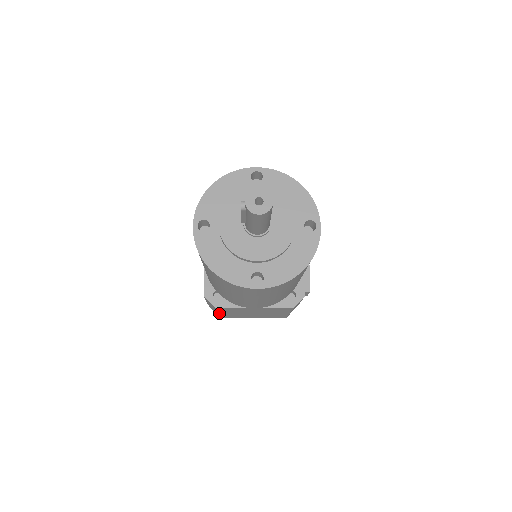
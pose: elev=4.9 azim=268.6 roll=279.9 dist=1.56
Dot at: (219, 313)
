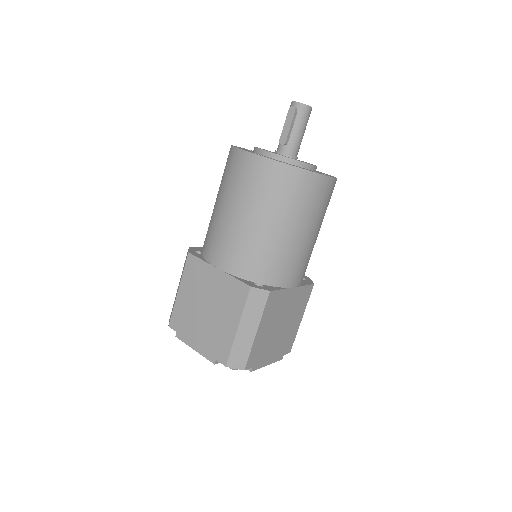
Dot at: (257, 332)
